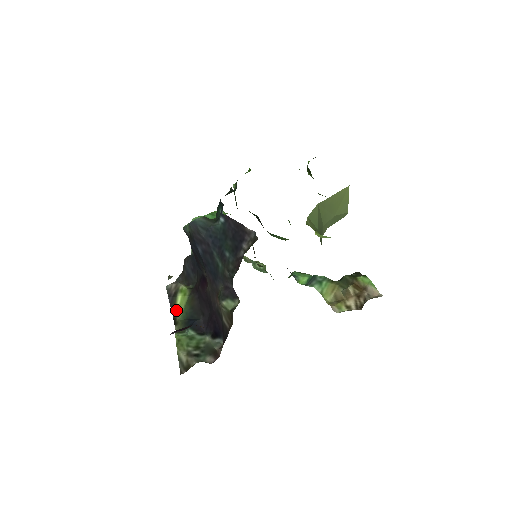
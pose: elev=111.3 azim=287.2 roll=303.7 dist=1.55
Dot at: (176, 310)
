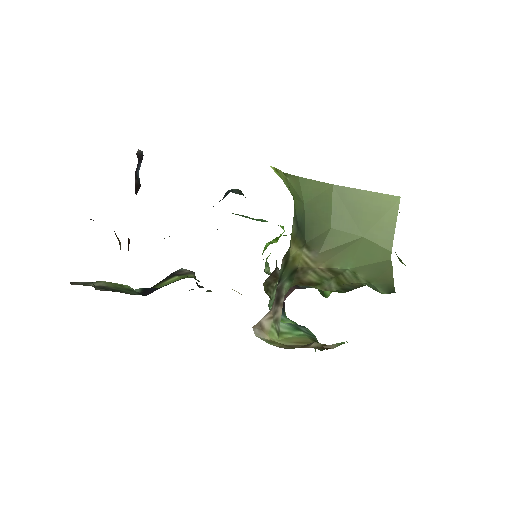
Dot at: (162, 283)
